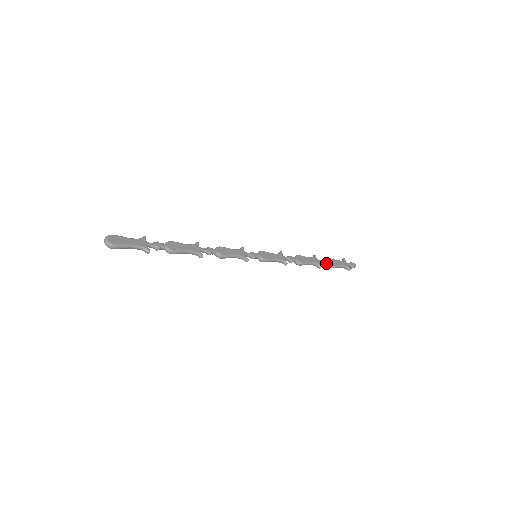
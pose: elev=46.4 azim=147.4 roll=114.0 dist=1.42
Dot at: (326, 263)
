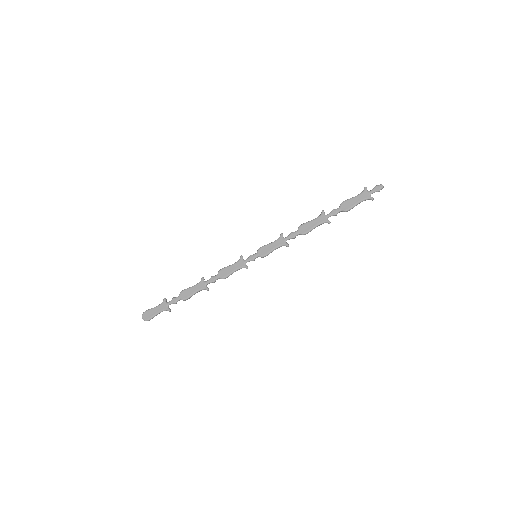
Dot at: (337, 212)
